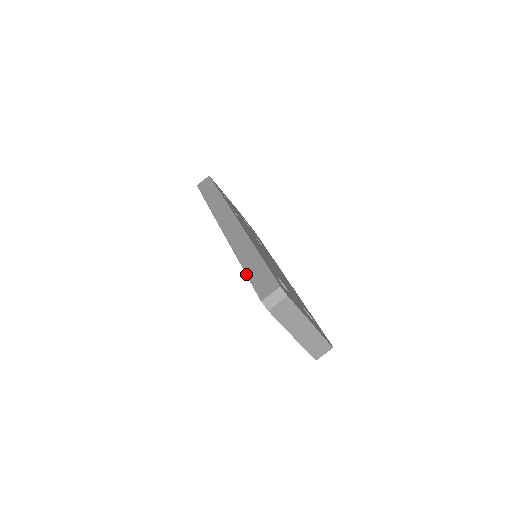
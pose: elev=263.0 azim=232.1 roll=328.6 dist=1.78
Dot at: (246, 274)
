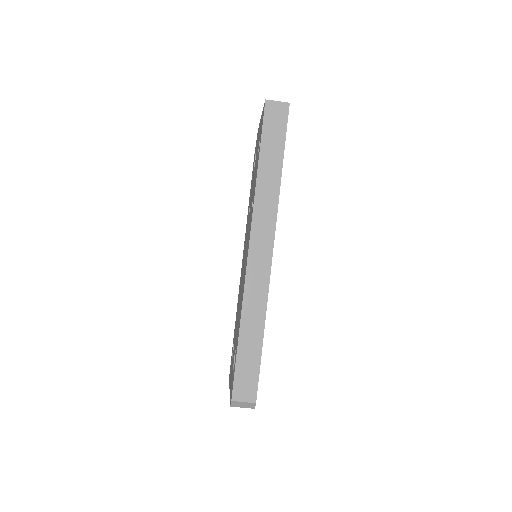
Dot at: (237, 351)
